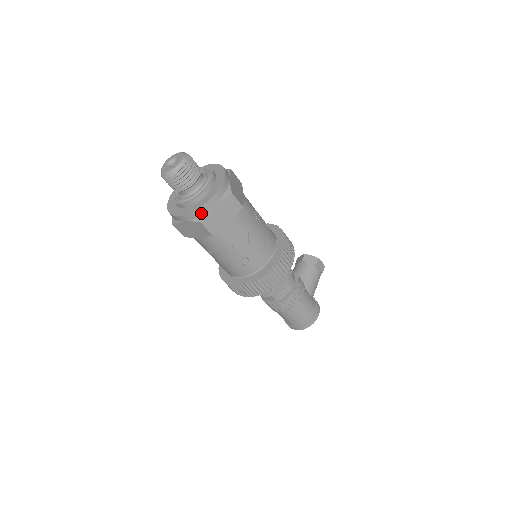
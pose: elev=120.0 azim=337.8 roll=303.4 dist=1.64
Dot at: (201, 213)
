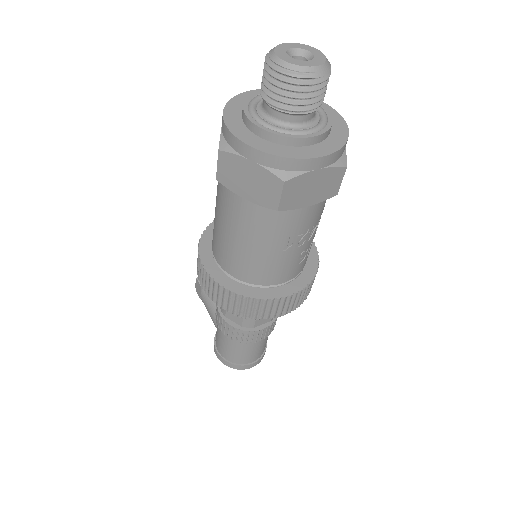
Dot at: (343, 151)
